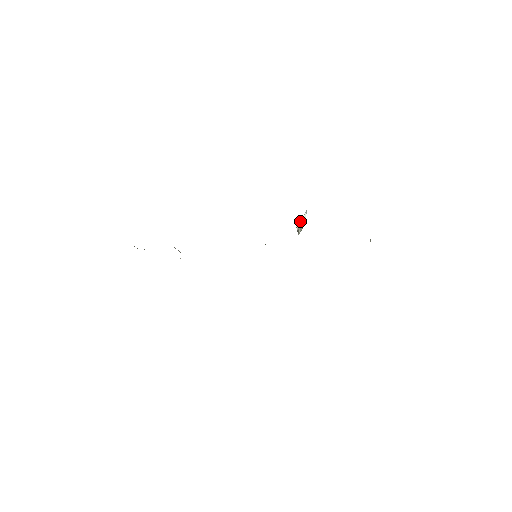
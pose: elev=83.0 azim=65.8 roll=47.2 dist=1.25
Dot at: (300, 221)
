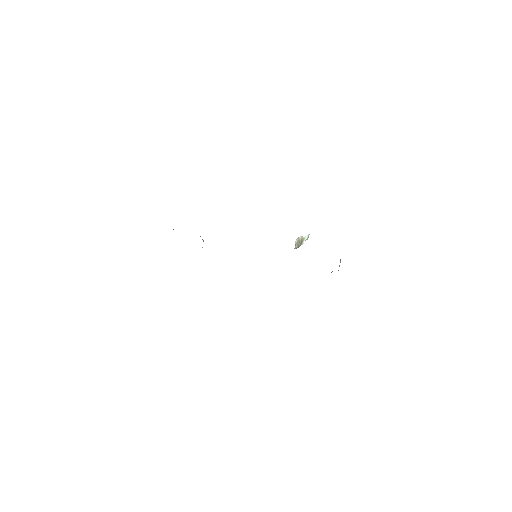
Dot at: (300, 239)
